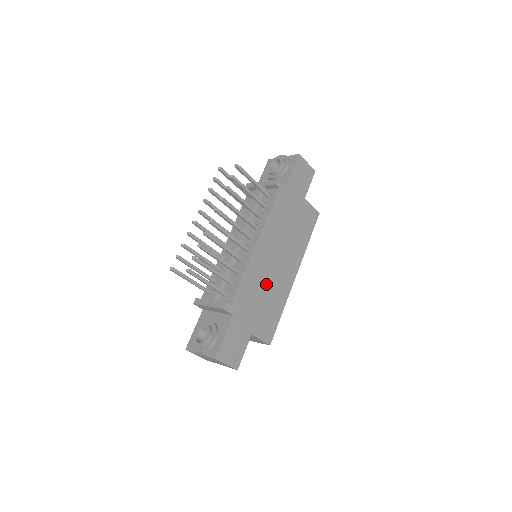
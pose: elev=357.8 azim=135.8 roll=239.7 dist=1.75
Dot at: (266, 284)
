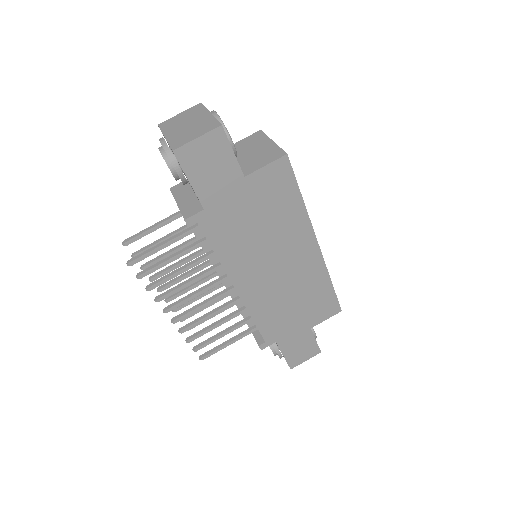
Dot at: (286, 293)
